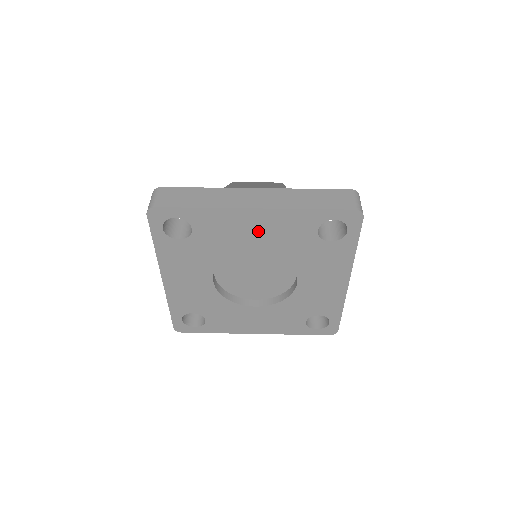
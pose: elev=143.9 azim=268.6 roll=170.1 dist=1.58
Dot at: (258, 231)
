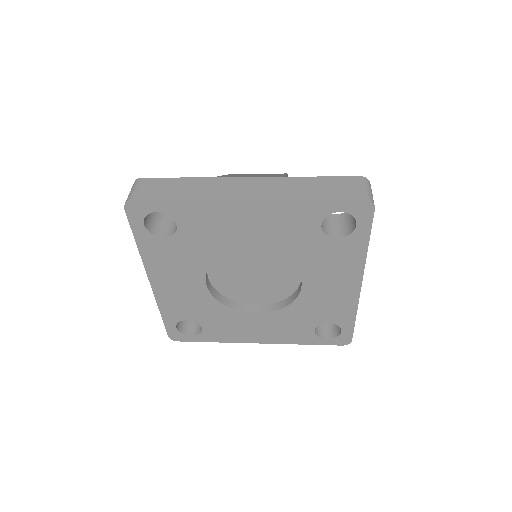
Dot at: (252, 226)
